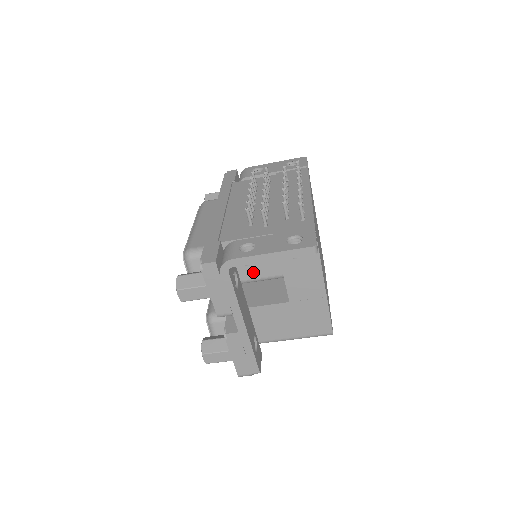
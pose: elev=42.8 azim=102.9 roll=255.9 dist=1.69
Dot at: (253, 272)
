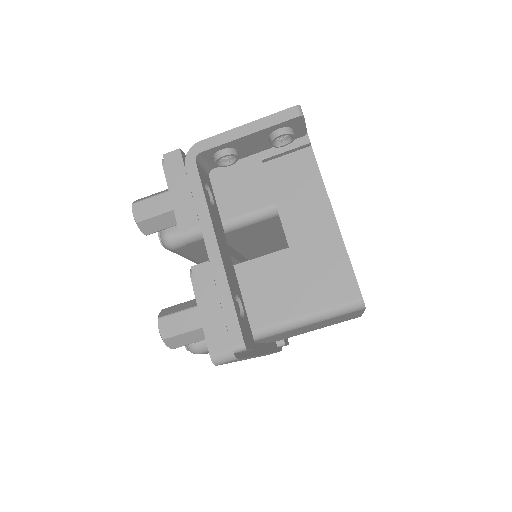
Dot at: (237, 206)
